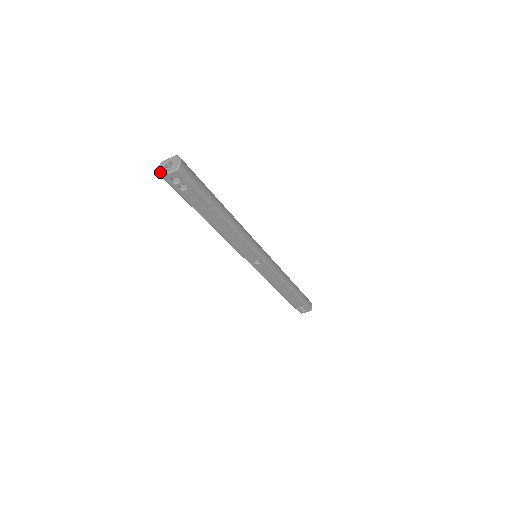
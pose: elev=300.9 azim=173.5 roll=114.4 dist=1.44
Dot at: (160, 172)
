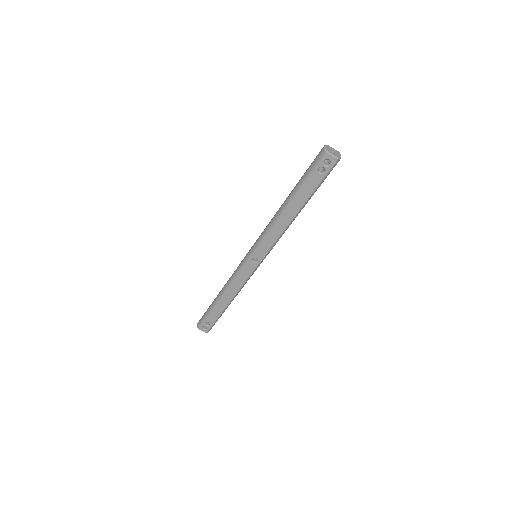
Dot at: (326, 149)
